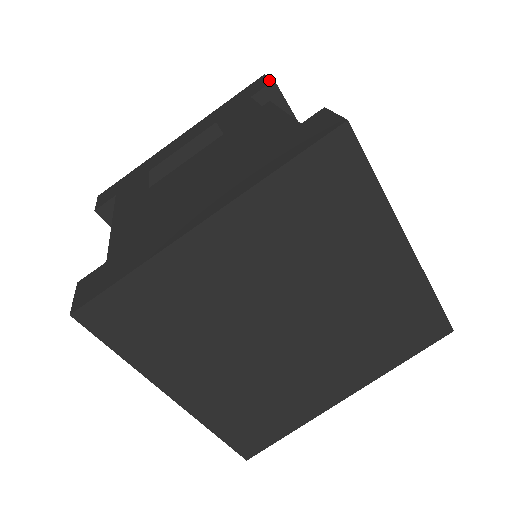
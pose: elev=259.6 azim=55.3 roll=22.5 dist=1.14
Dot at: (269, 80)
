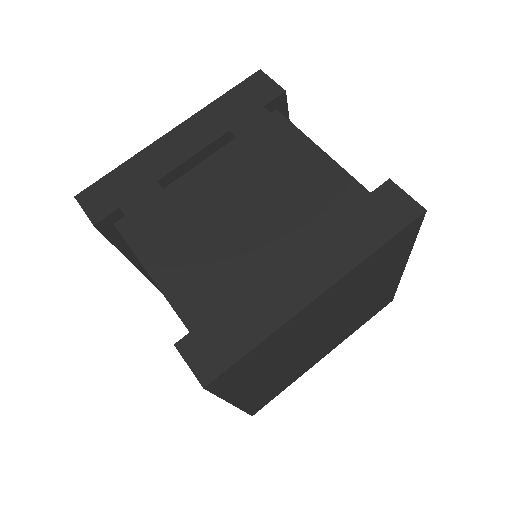
Dot at: (278, 87)
